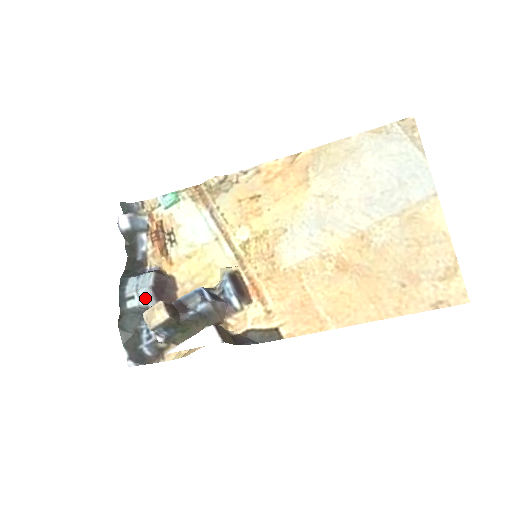
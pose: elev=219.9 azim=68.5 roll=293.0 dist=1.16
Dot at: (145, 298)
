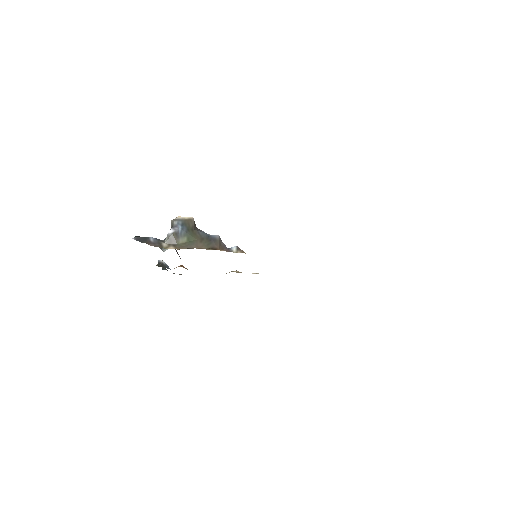
Dot at: occluded
